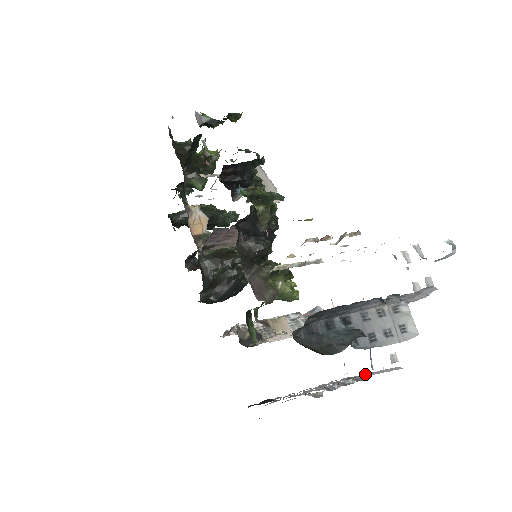
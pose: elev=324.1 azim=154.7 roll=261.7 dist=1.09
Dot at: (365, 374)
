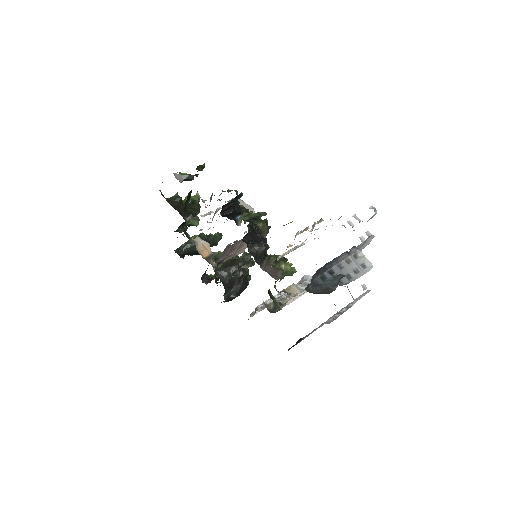
Dot at: occluded
